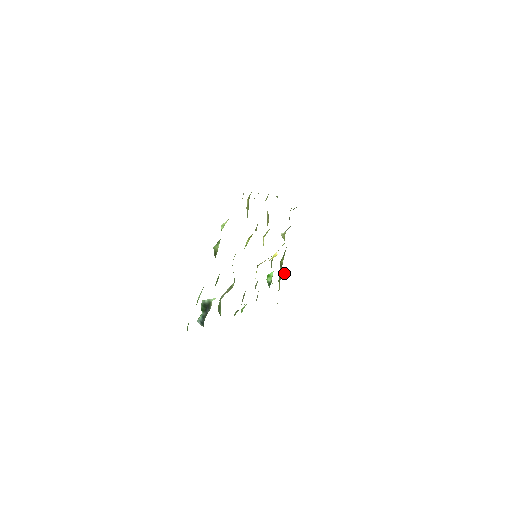
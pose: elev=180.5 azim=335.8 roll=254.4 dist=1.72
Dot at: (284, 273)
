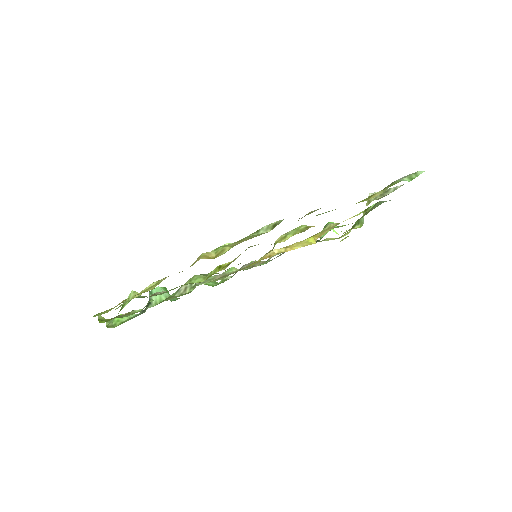
Dot at: (362, 224)
